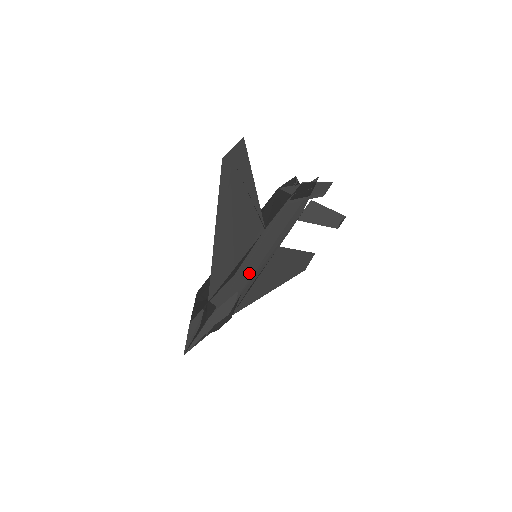
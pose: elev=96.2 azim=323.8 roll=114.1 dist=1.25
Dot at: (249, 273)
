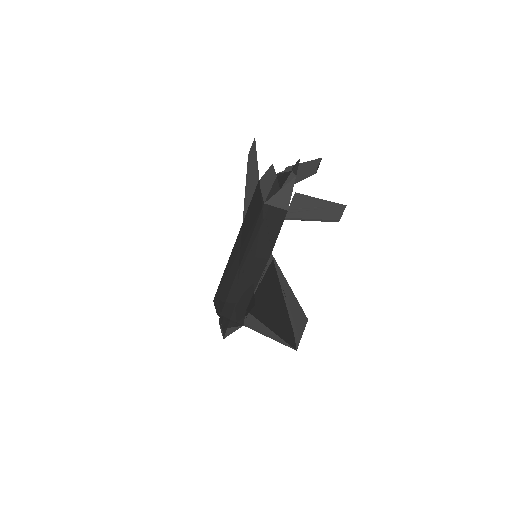
Dot at: occluded
